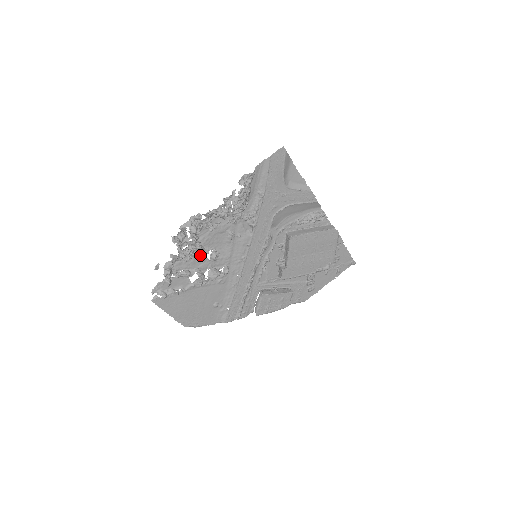
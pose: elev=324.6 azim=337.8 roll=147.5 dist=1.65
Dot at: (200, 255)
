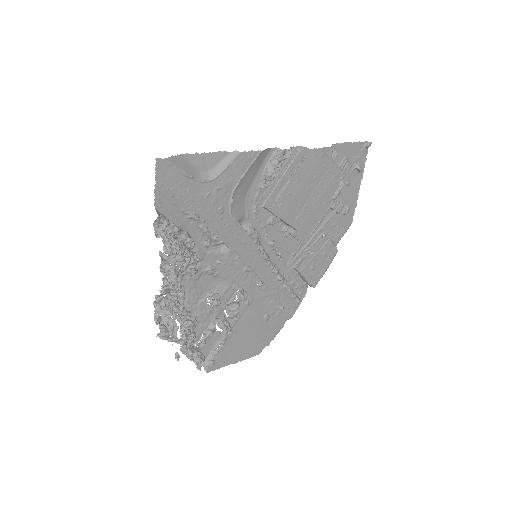
Dot at: (203, 310)
